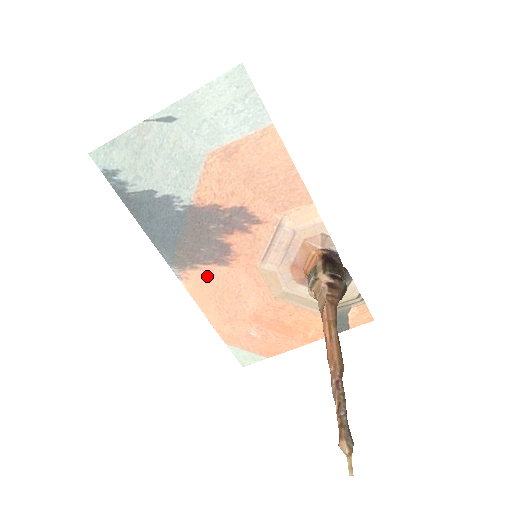
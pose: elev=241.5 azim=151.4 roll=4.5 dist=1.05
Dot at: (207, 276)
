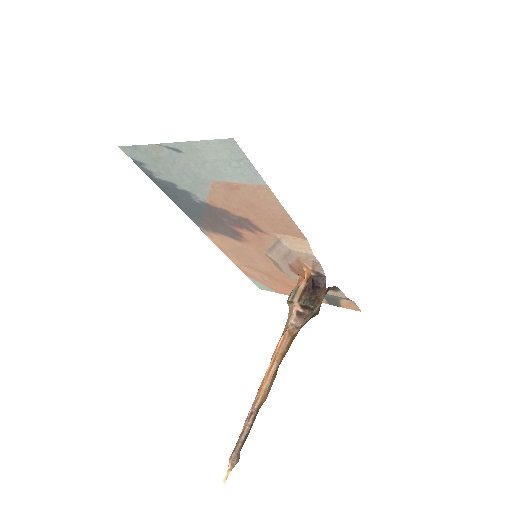
Dot at: (226, 241)
